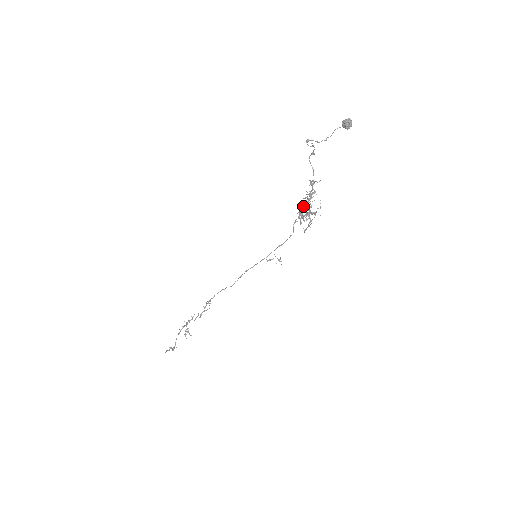
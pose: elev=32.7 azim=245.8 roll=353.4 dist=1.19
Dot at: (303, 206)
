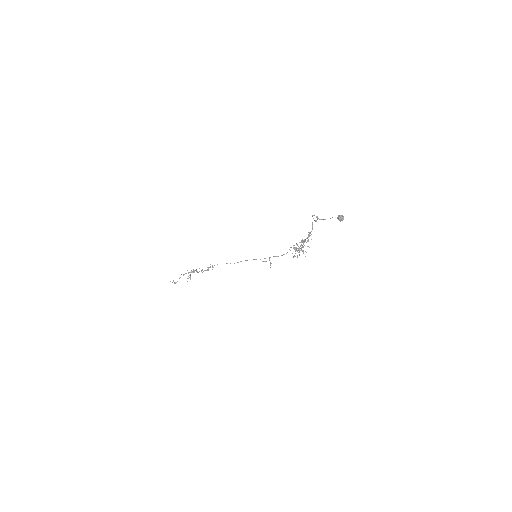
Dot at: occluded
